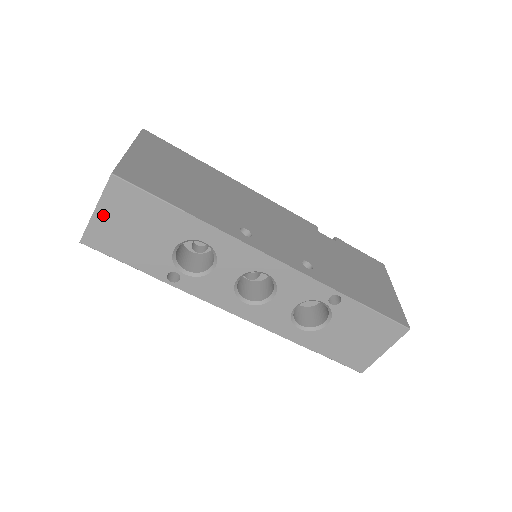
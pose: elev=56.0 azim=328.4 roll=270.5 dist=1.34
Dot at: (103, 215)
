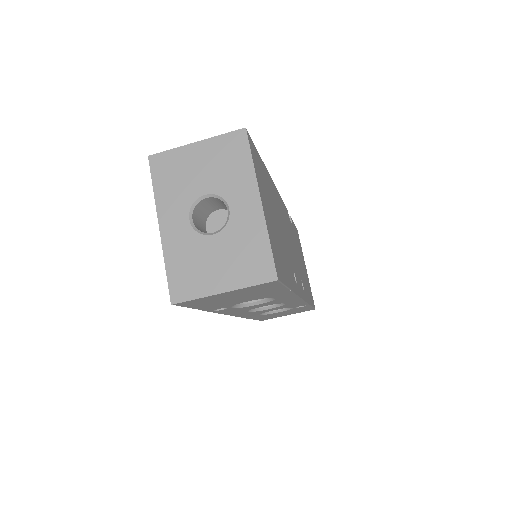
Dot at: (225, 294)
